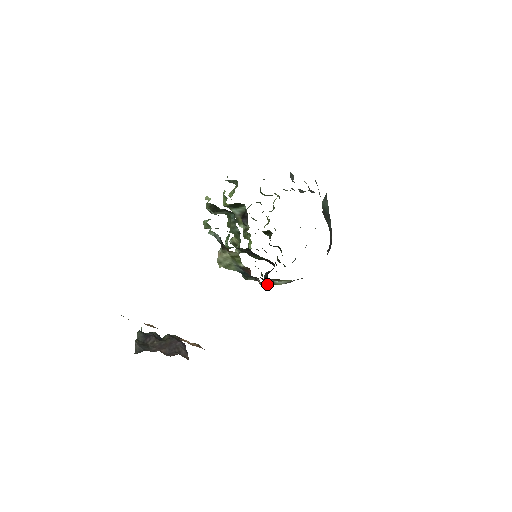
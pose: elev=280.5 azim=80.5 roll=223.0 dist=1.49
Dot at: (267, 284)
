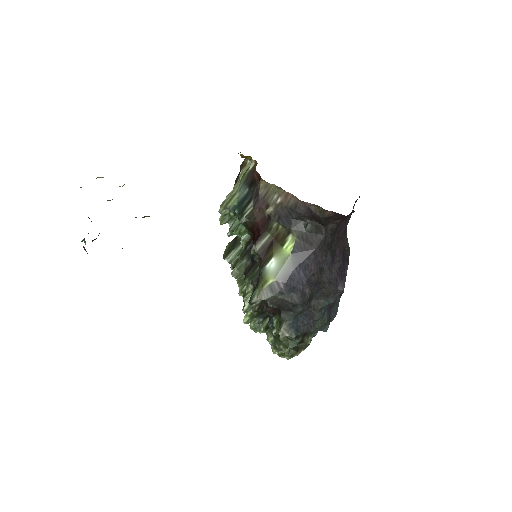
Dot at: (253, 298)
